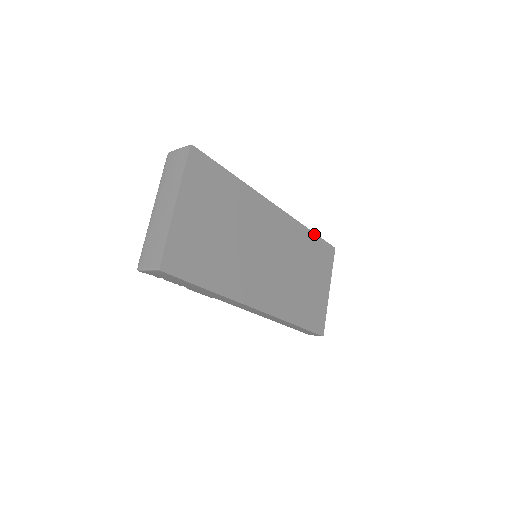
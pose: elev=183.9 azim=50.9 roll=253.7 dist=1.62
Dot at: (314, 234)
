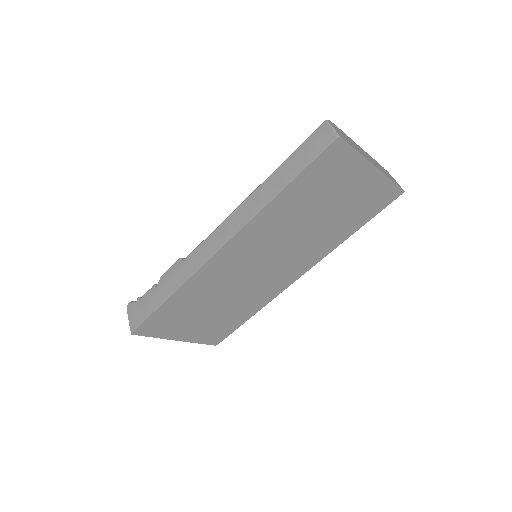
Dot at: (288, 186)
